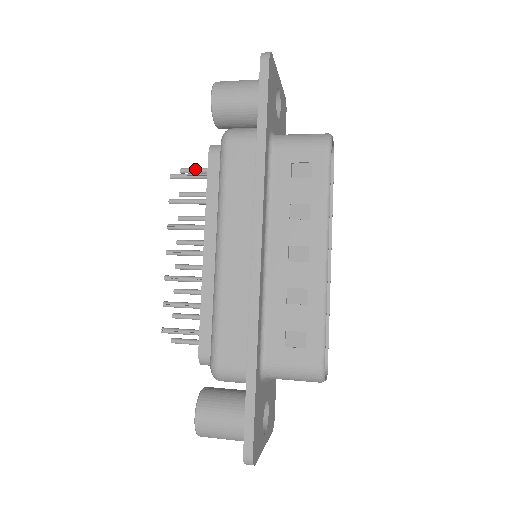
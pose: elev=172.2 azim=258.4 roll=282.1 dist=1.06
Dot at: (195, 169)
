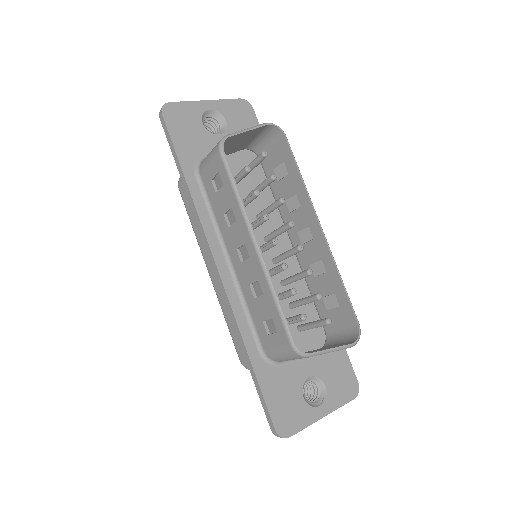
Dot at: occluded
